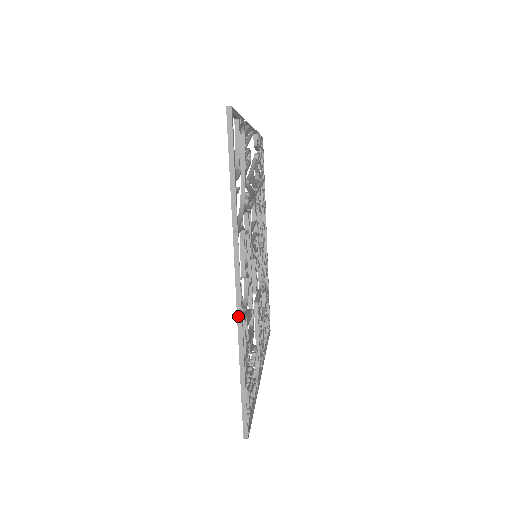
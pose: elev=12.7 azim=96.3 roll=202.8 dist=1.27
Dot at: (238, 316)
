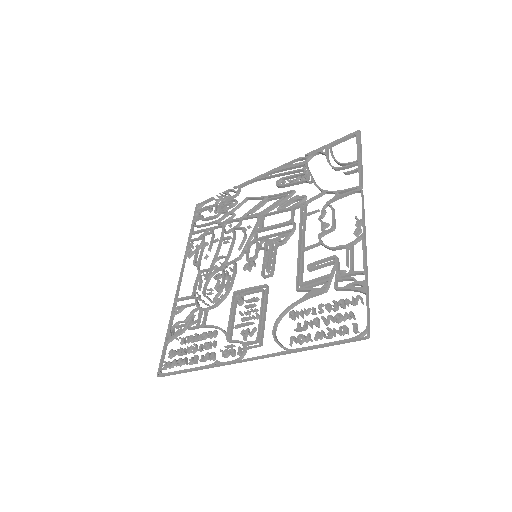
Dot at: (365, 237)
